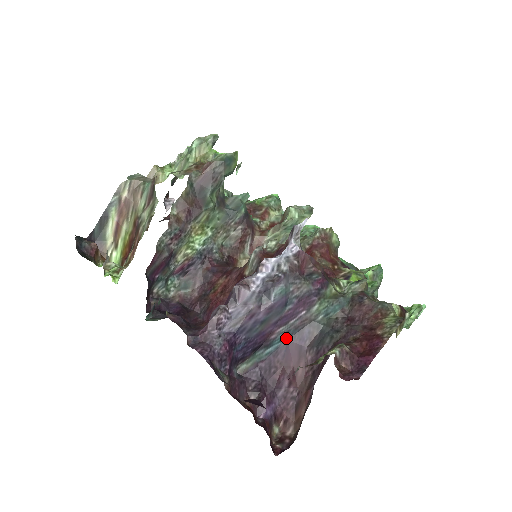
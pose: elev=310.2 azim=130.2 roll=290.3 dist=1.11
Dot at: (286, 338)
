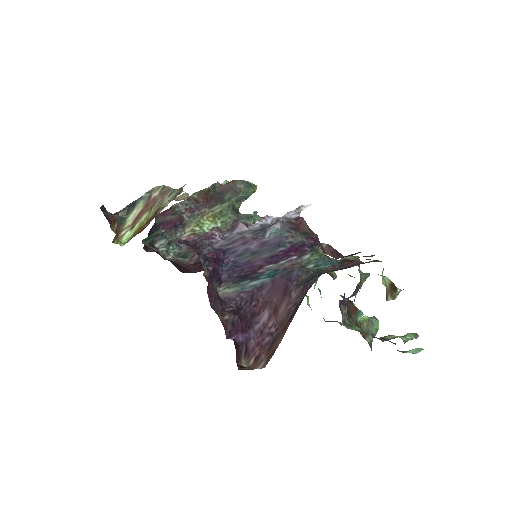
Dot at: (274, 276)
